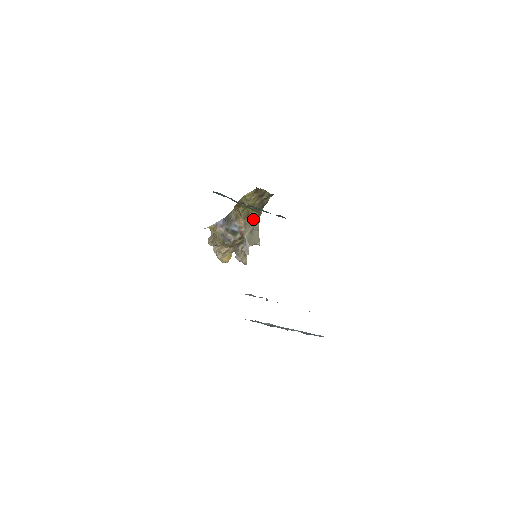
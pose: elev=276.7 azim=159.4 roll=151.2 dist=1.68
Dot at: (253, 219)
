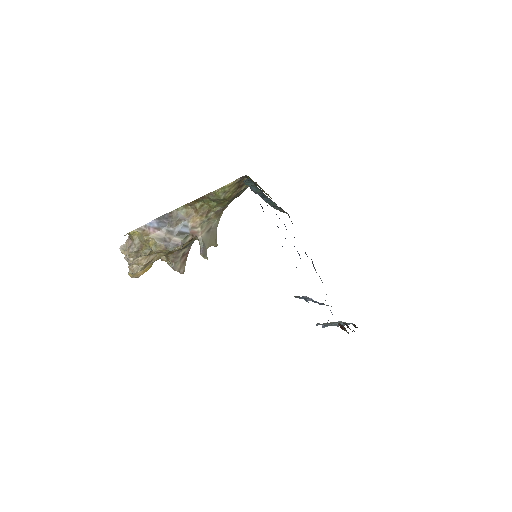
Dot at: (215, 215)
